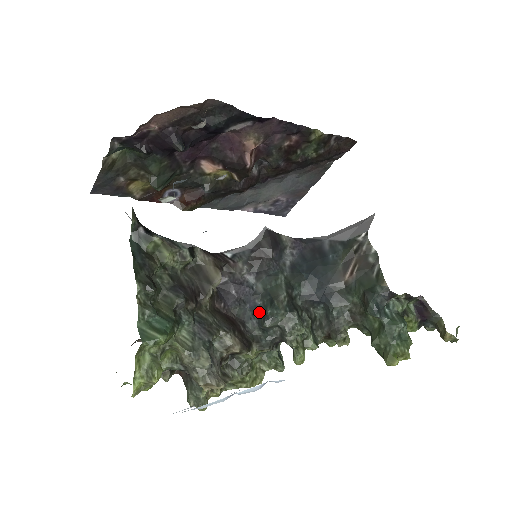
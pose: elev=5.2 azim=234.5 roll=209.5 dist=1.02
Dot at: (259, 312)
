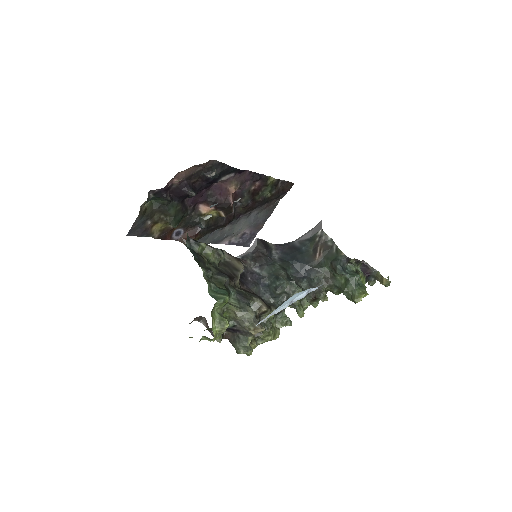
Dot at: (270, 287)
